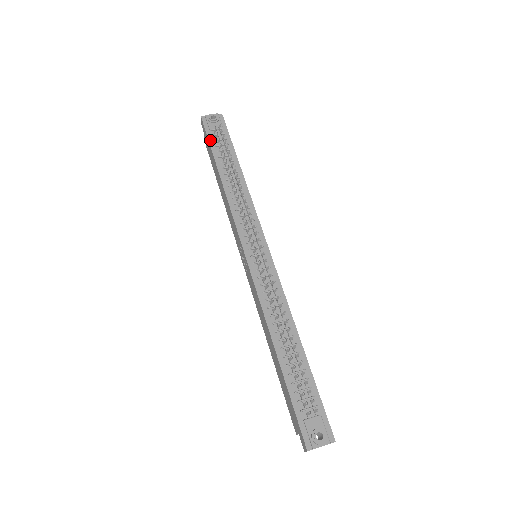
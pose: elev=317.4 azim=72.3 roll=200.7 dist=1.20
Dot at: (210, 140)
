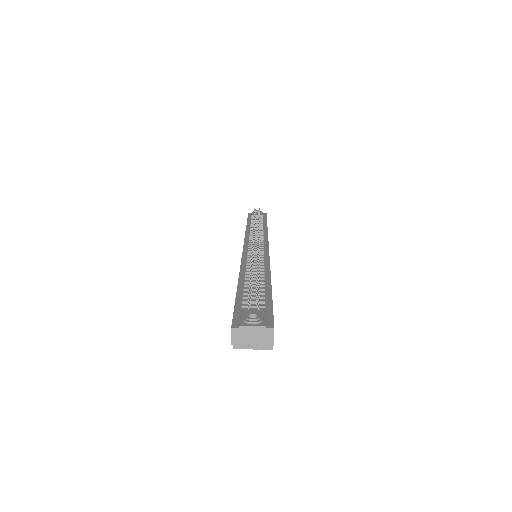
Dot at: (249, 218)
